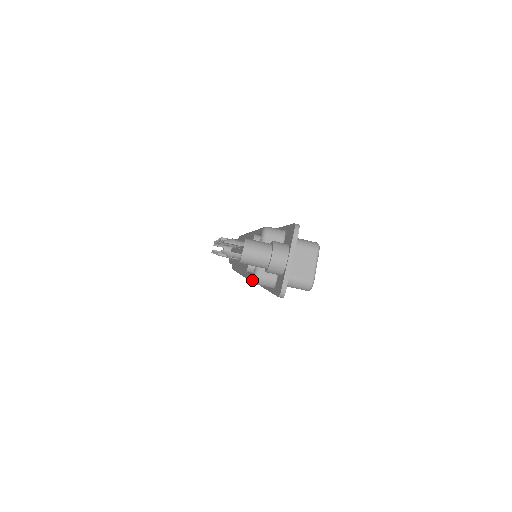
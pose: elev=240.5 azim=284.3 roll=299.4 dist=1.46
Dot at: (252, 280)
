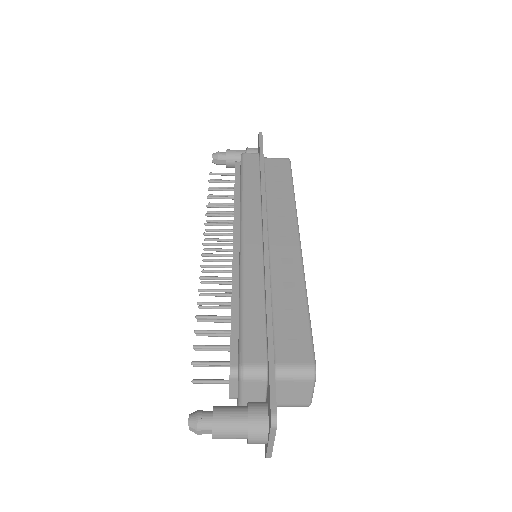
Dot at: occluded
